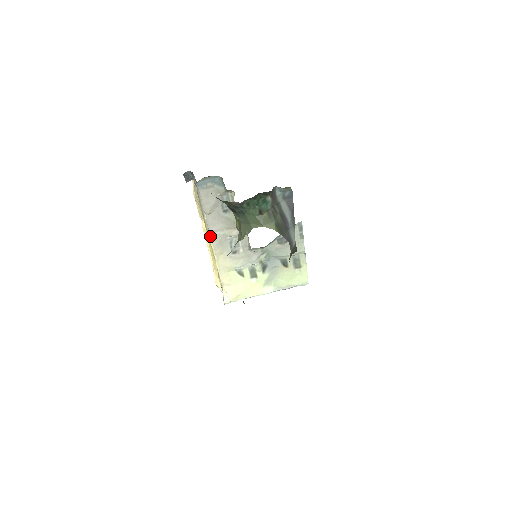
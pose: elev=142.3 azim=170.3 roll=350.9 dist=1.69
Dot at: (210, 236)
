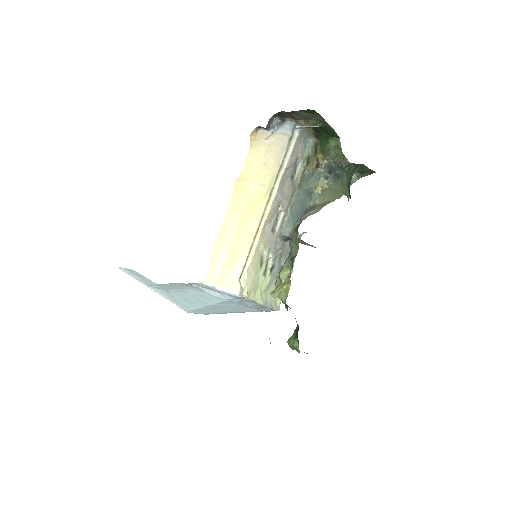
Dot at: (274, 194)
